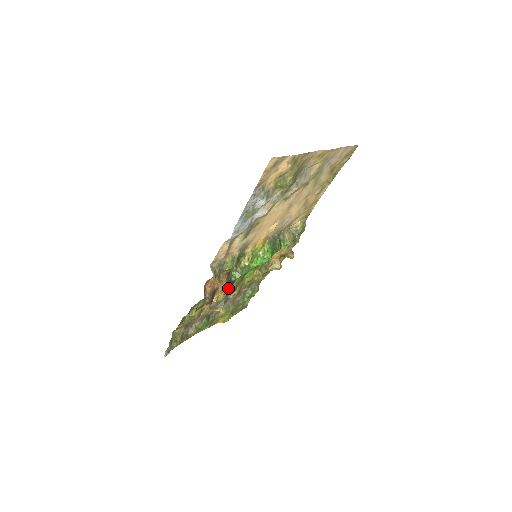
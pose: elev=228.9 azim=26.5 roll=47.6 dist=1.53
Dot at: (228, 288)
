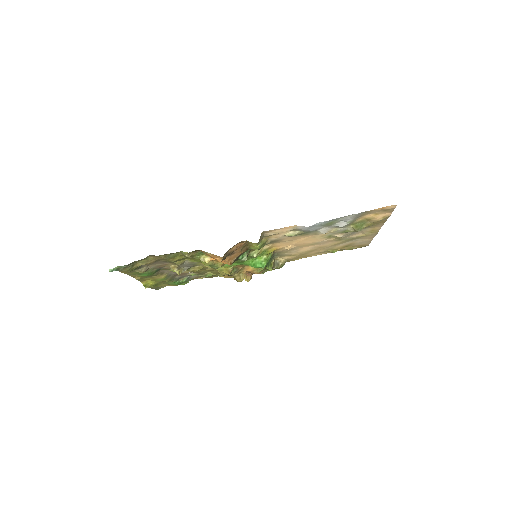
Dot at: (234, 261)
